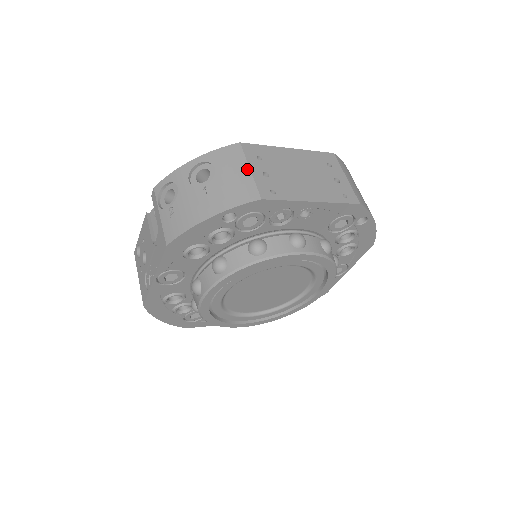
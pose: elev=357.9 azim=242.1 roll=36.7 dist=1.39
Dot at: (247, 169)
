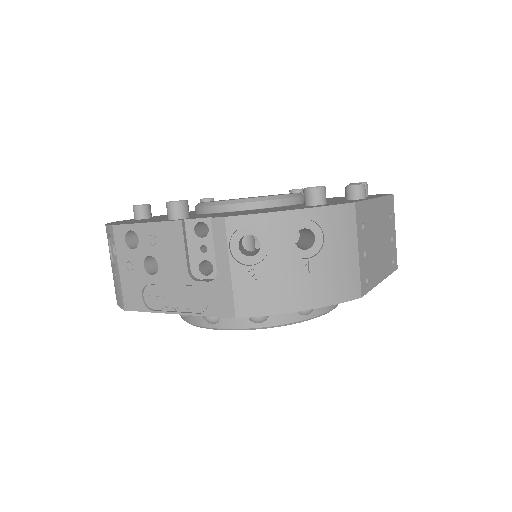
Dot at: (356, 249)
